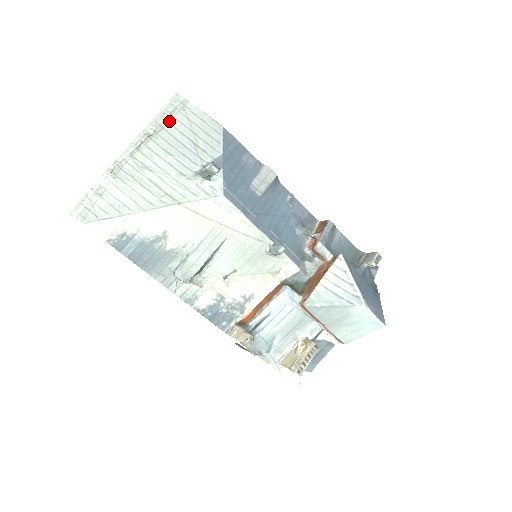
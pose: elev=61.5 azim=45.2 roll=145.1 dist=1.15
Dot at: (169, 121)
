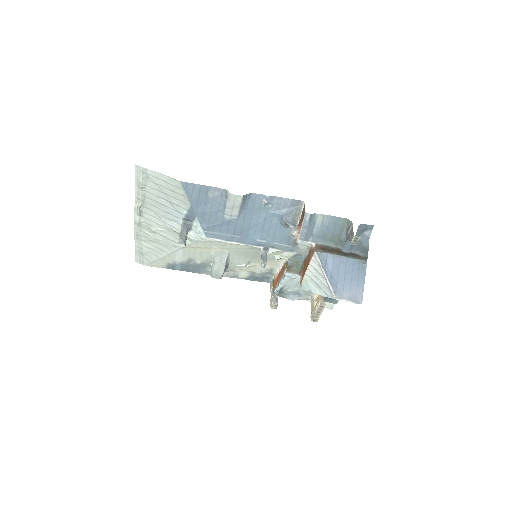
Dot at: (145, 190)
